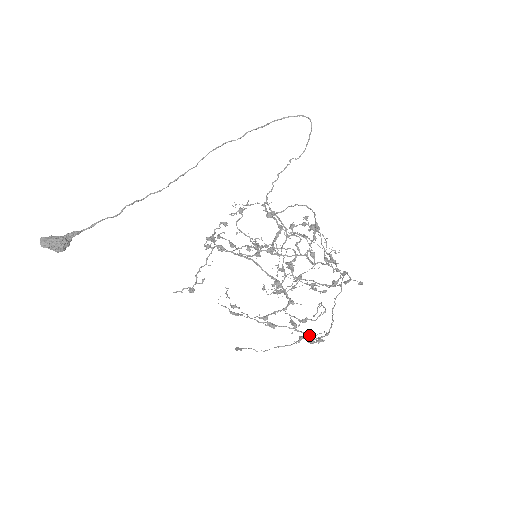
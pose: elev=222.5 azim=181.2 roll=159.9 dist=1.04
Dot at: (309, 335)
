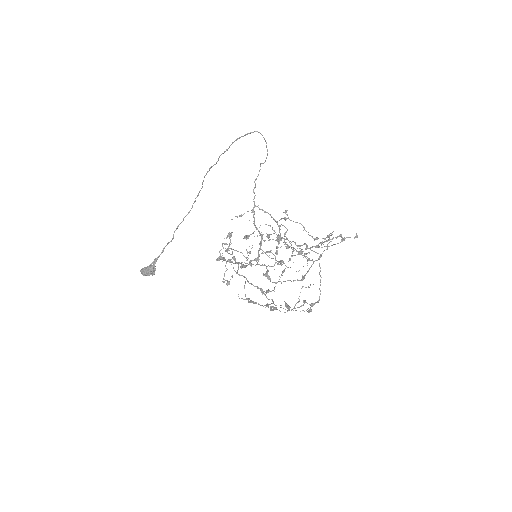
Dot at: occluded
